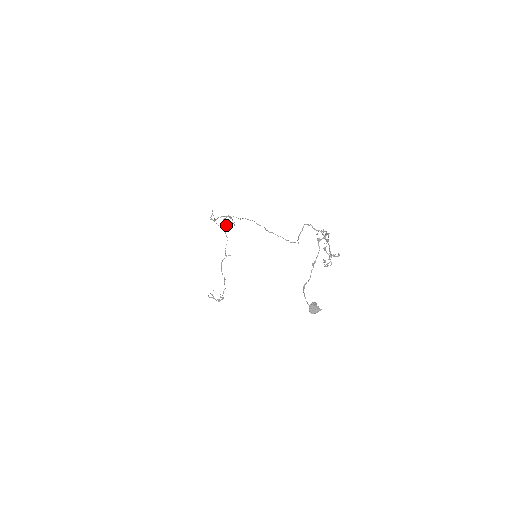
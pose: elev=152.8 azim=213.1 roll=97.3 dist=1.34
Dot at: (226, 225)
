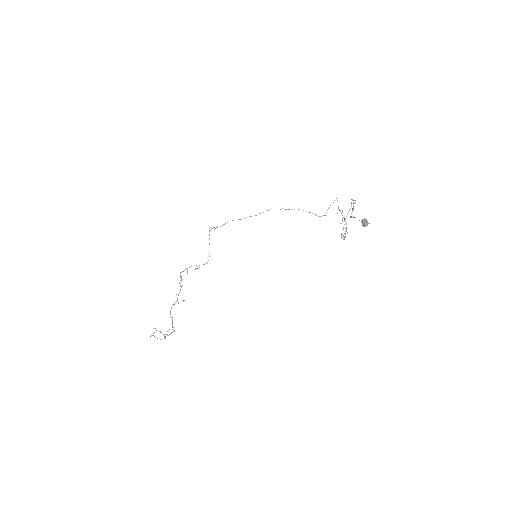
Dot at: occluded
